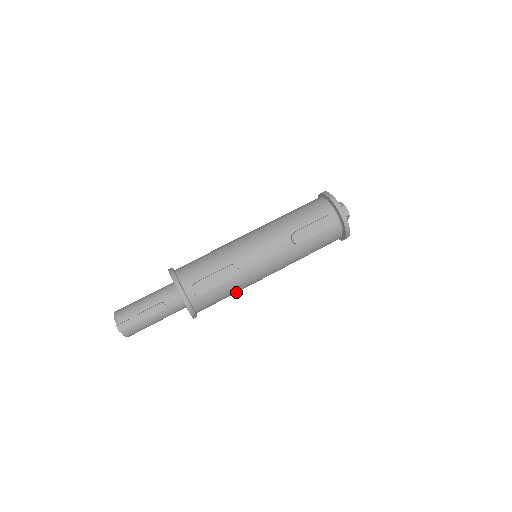
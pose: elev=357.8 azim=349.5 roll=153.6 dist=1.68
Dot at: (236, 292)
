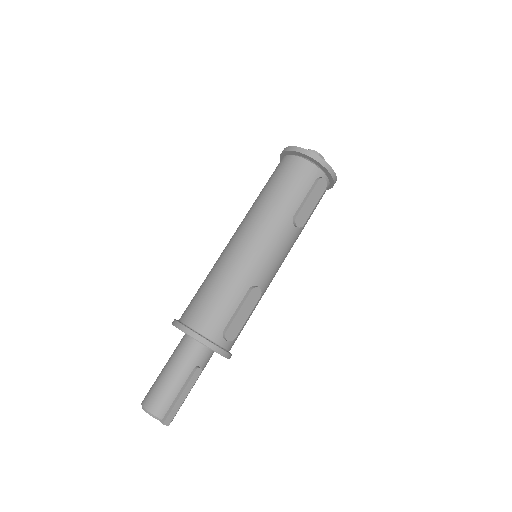
Dot at: occluded
